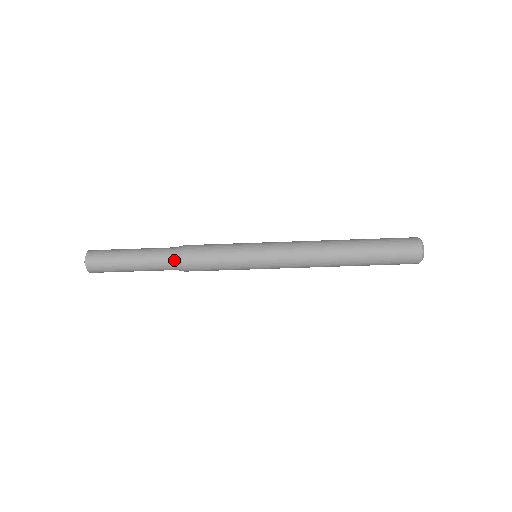
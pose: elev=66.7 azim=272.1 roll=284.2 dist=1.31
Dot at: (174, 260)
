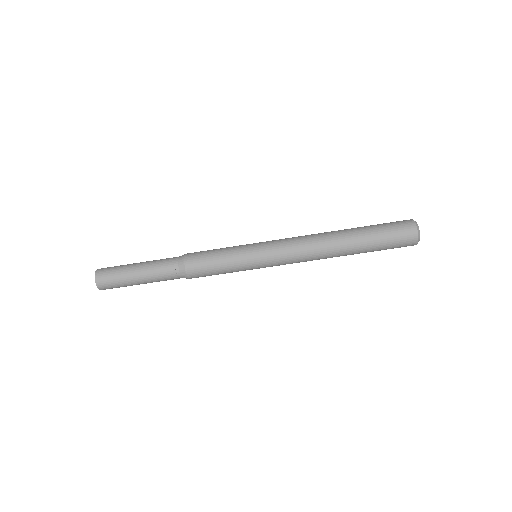
Dot at: (178, 267)
